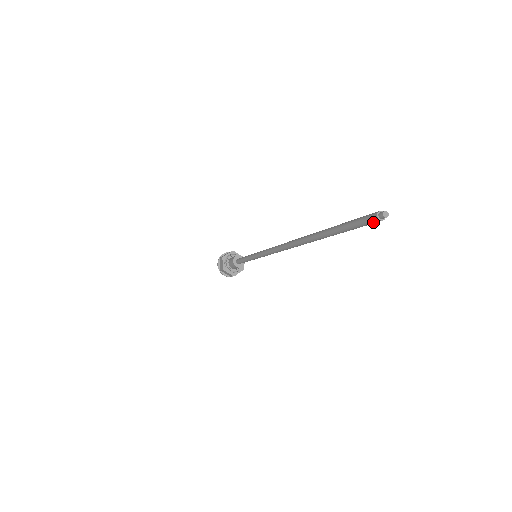
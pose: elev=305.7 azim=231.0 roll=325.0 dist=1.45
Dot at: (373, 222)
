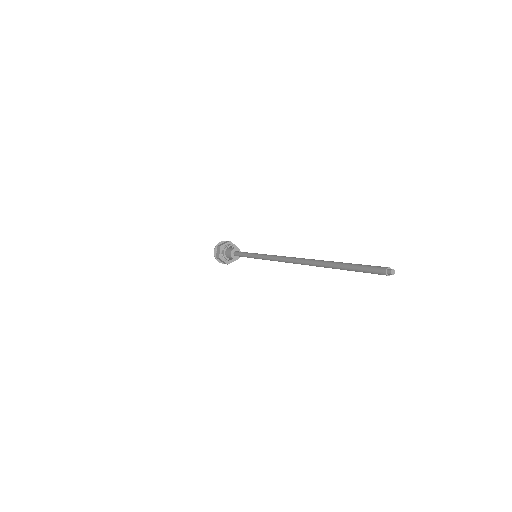
Dot at: (380, 274)
